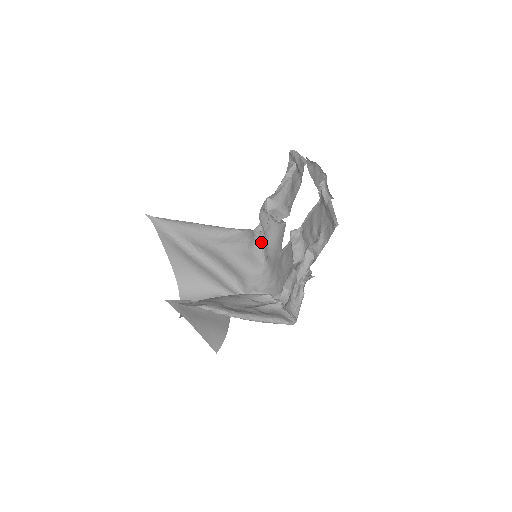
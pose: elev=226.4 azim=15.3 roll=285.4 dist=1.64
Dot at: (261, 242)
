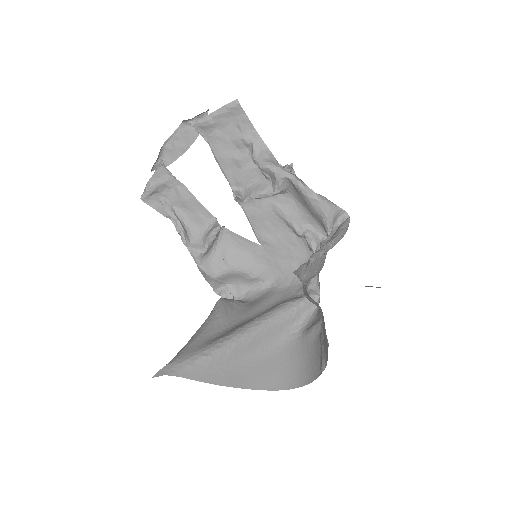
Dot at: (241, 293)
